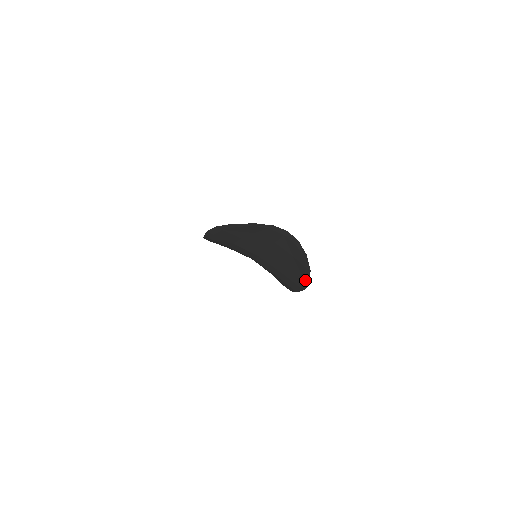
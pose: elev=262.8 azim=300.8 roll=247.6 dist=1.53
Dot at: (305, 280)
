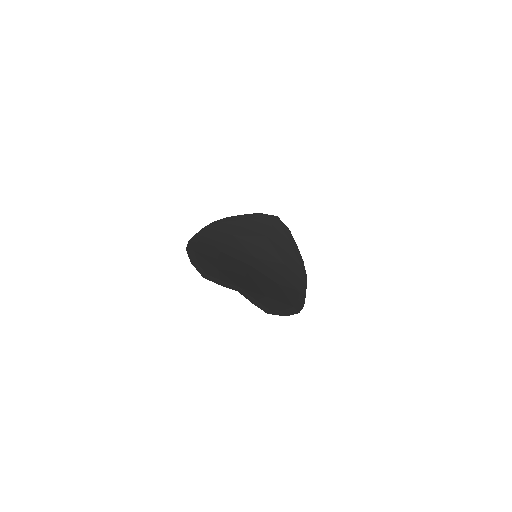
Dot at: occluded
